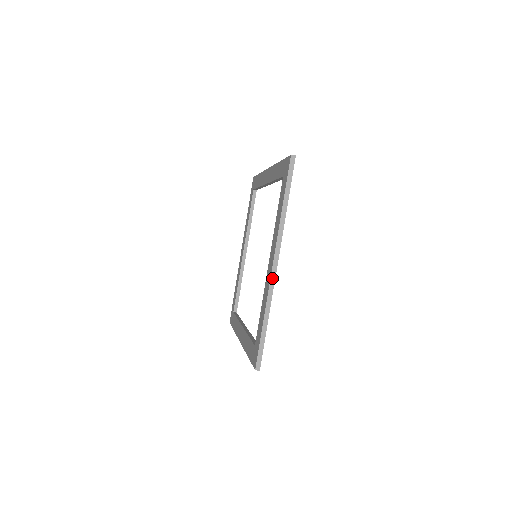
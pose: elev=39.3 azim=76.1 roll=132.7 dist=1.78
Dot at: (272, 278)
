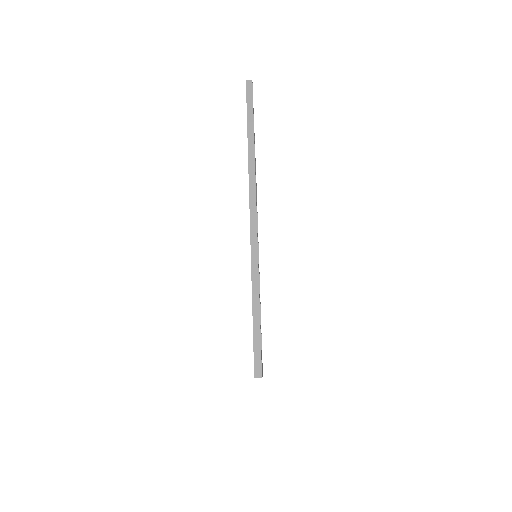
Dot at: (252, 235)
